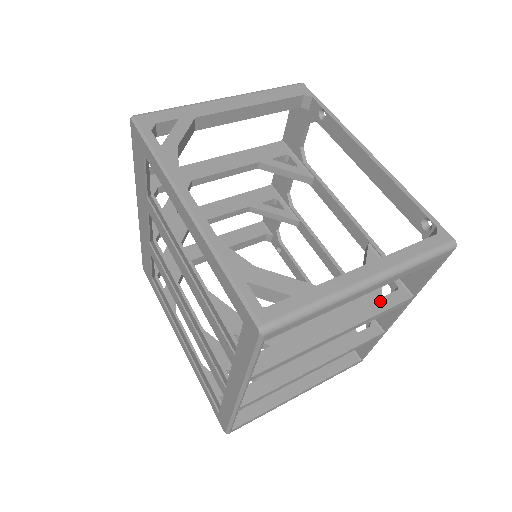
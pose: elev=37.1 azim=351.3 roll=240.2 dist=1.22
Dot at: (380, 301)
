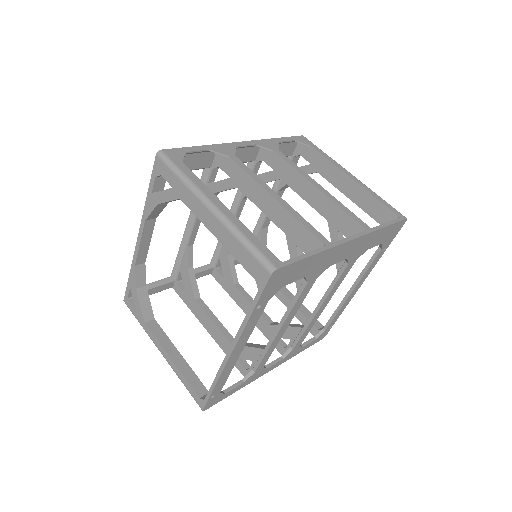
Dot at: occluded
